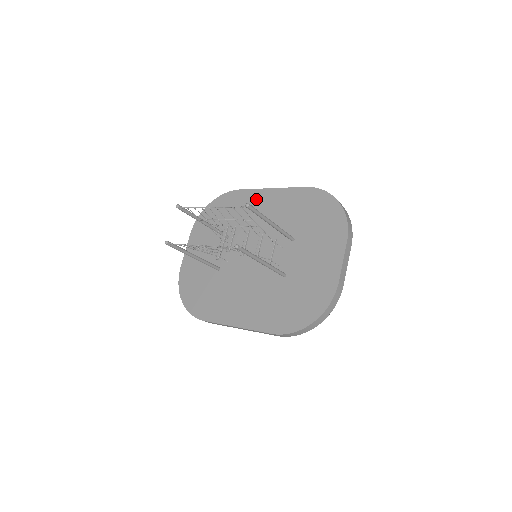
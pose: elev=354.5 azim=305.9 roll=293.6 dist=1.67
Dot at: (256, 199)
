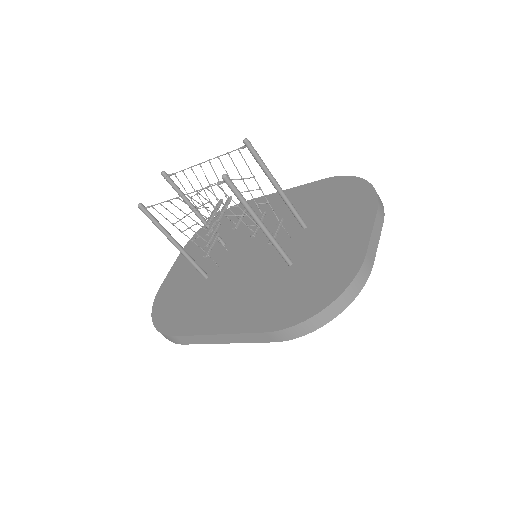
Dot at: occluded
